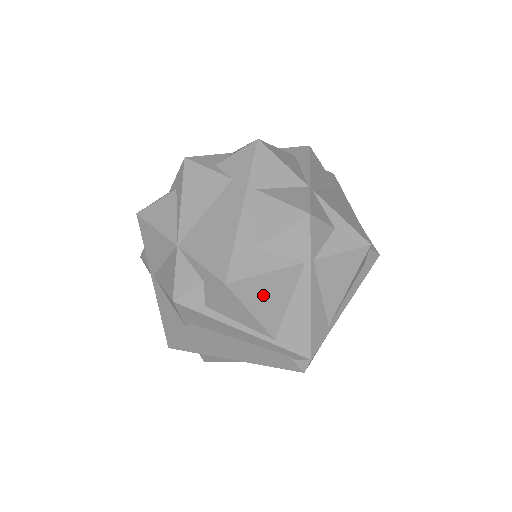
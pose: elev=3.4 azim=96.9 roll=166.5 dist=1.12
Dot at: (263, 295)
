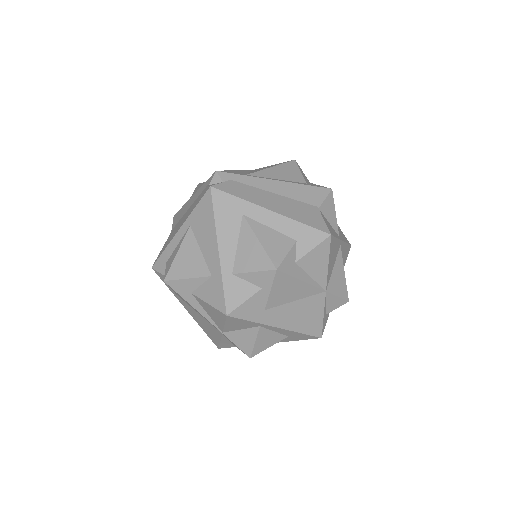
Dot at: occluded
